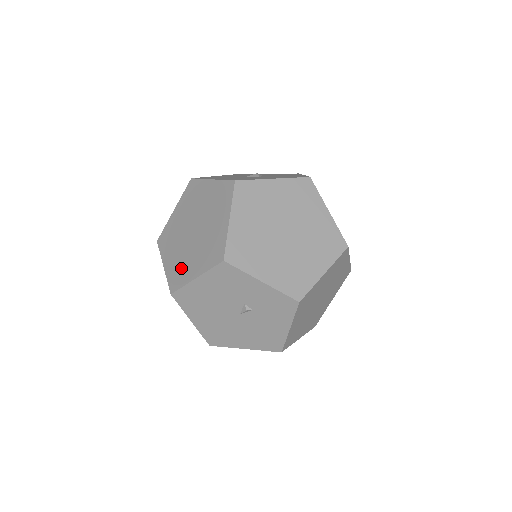
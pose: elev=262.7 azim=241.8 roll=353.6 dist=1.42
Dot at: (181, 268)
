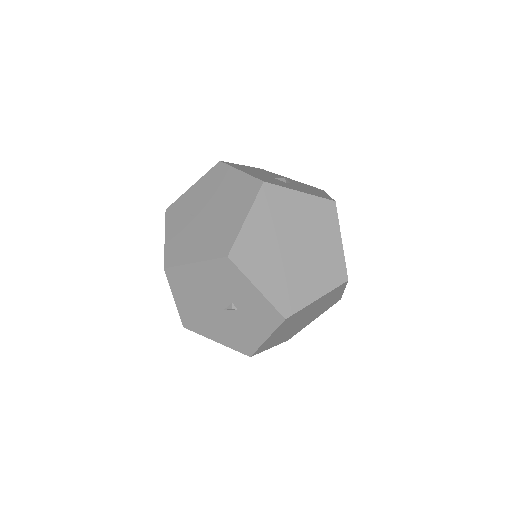
Dot at: (182, 246)
